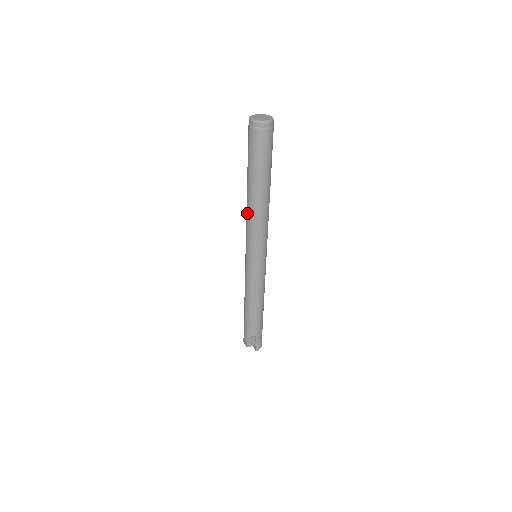
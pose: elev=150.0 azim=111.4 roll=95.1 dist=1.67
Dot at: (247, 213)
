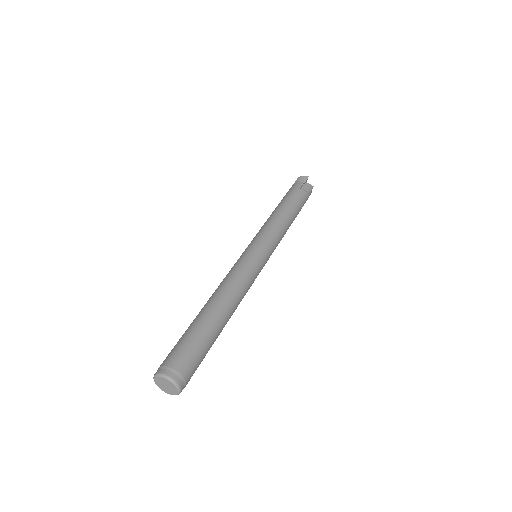
Dot at: occluded
